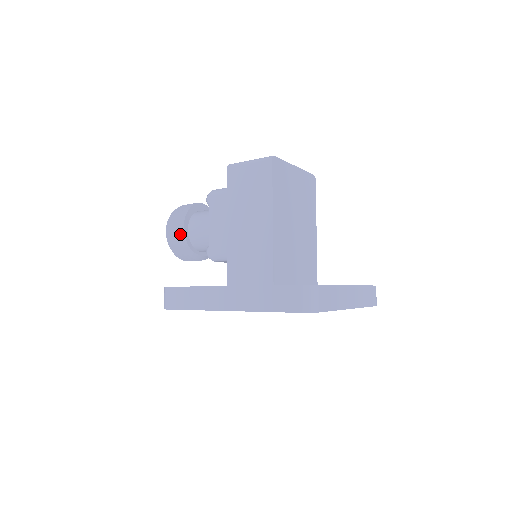
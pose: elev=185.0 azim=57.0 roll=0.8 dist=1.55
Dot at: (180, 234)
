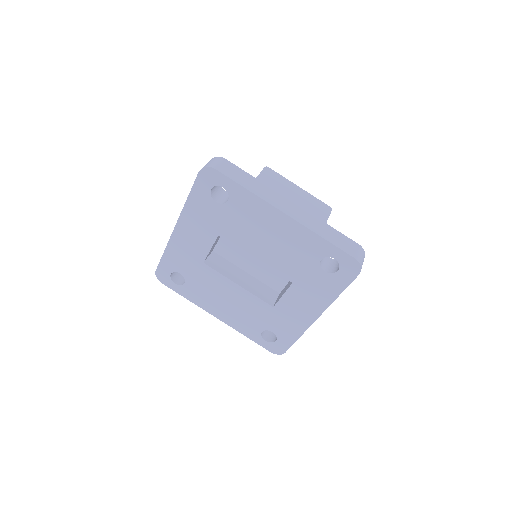
Dot at: occluded
